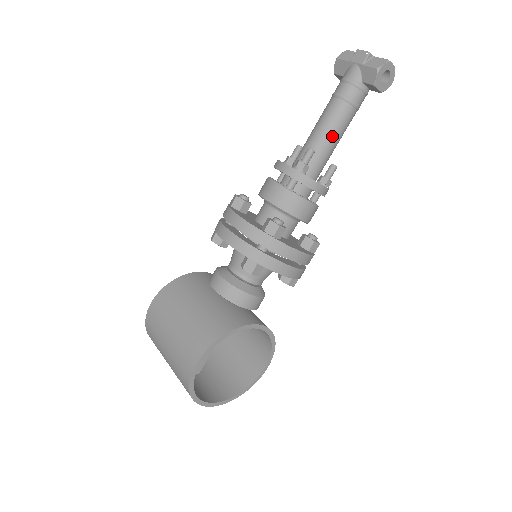
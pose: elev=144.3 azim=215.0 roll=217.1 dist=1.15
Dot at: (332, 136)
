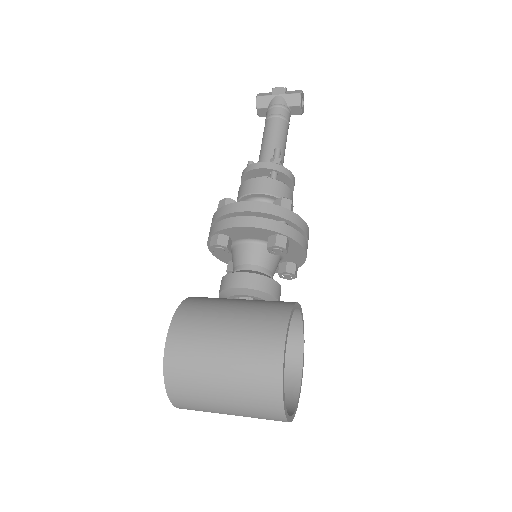
Dot at: (283, 143)
